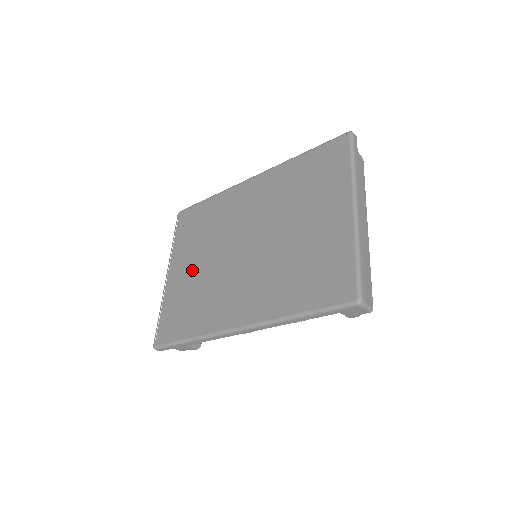
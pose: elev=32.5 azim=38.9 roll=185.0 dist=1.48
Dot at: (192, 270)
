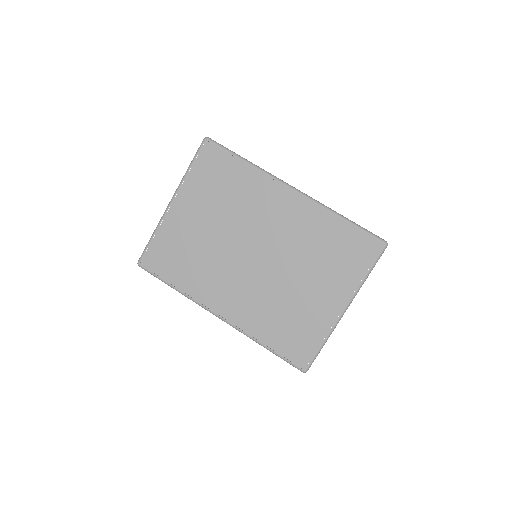
Dot at: (198, 227)
